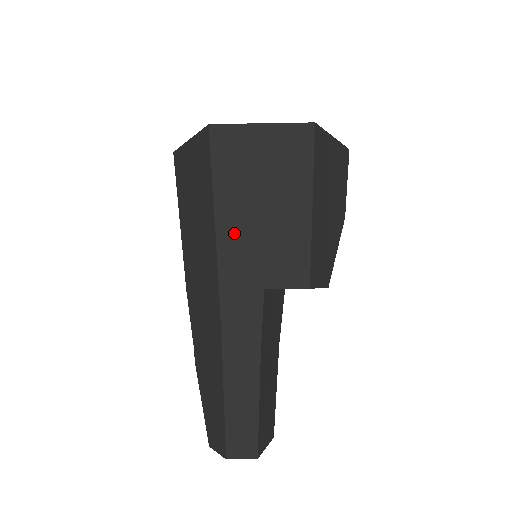
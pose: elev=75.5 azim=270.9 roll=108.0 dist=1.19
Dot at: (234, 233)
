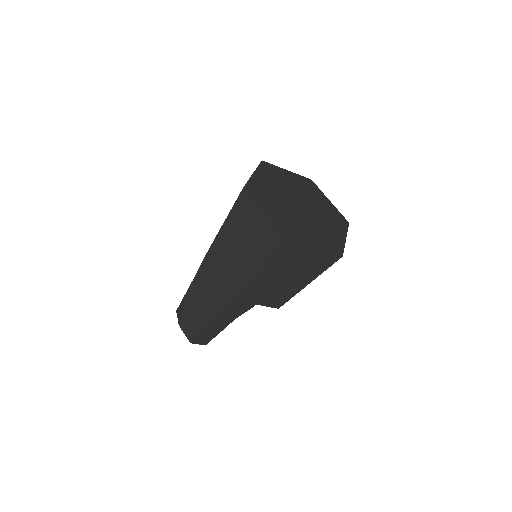
Dot at: (260, 284)
